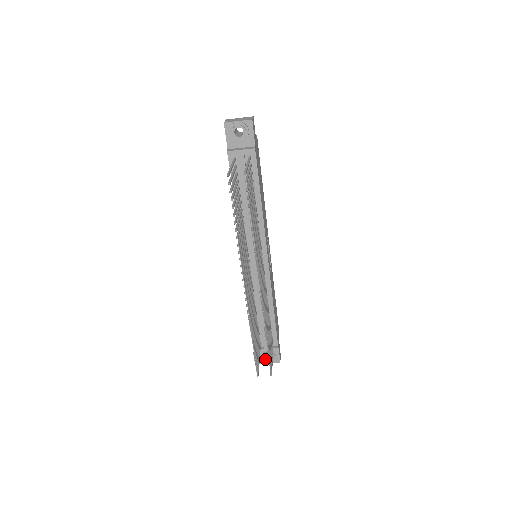
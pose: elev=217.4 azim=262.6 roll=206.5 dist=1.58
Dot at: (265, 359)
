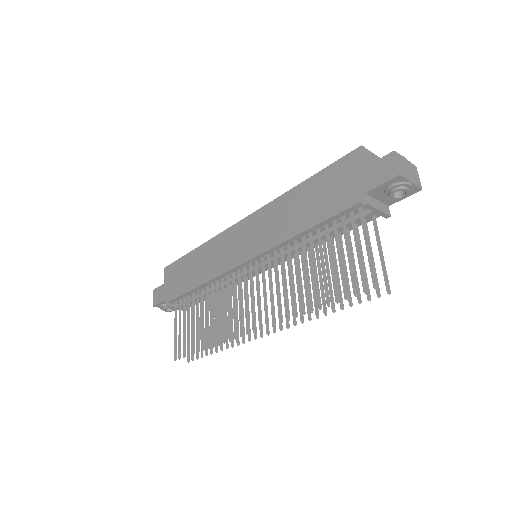
Dot at: (165, 307)
